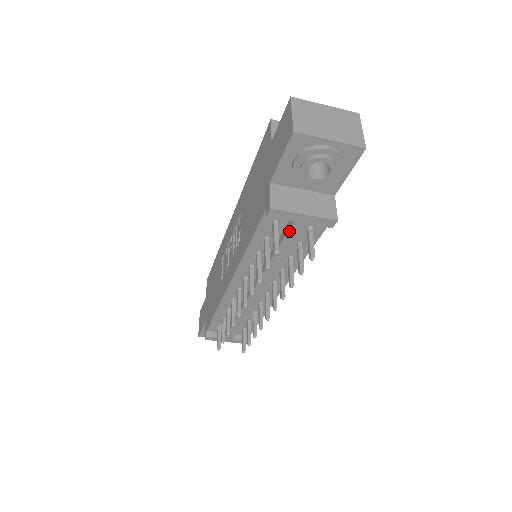
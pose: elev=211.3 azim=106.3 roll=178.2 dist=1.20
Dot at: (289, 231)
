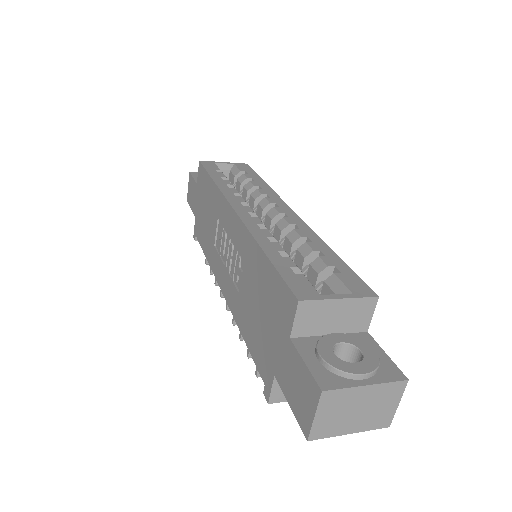
Dot at: occluded
